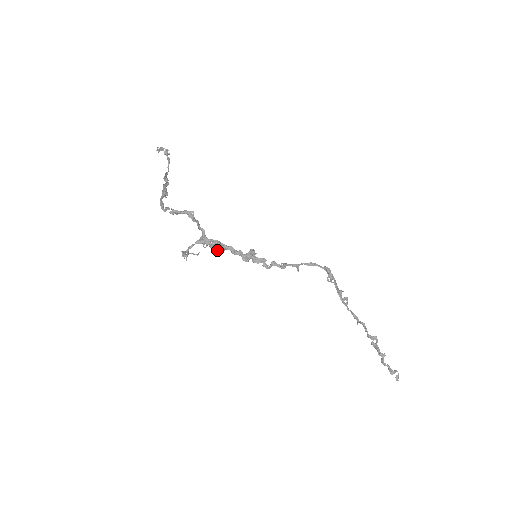
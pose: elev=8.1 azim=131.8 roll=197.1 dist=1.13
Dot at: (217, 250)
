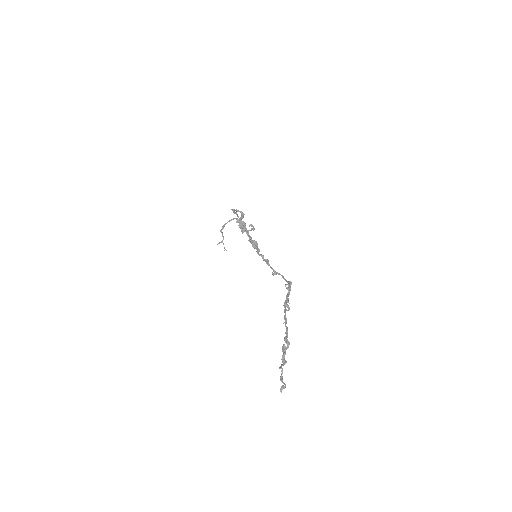
Dot at: (241, 228)
